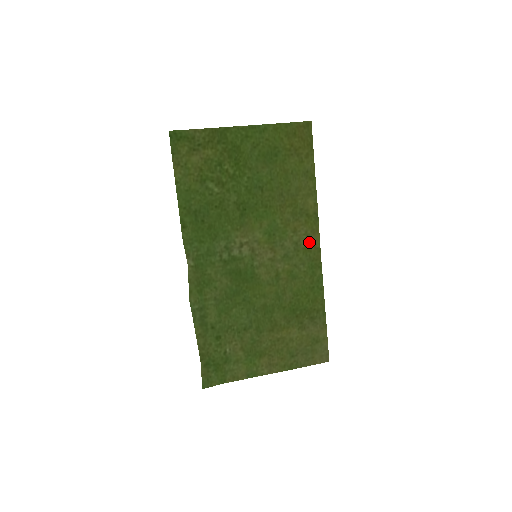
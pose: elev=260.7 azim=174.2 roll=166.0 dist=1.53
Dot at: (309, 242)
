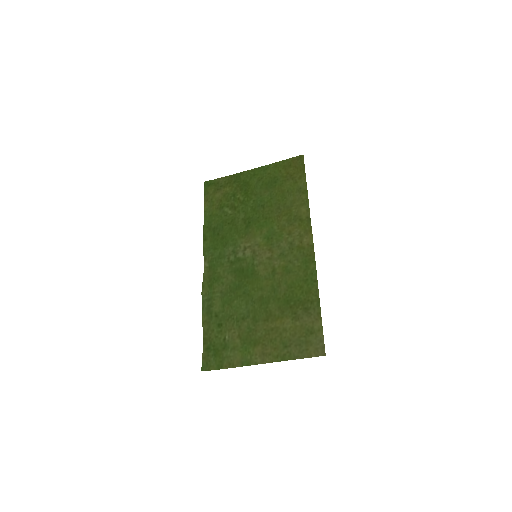
Dot at: (303, 241)
